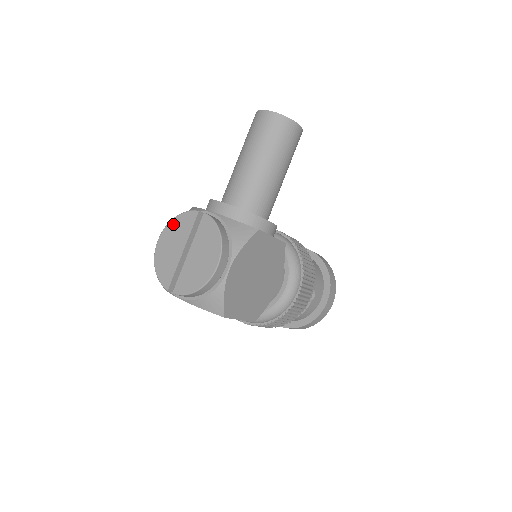
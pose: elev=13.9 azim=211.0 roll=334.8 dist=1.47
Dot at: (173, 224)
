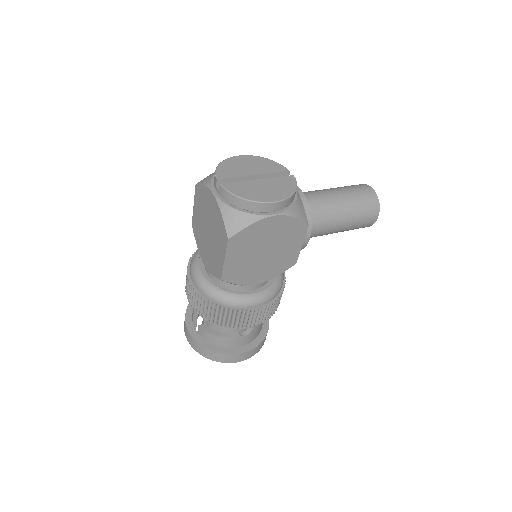
Dot at: (262, 159)
